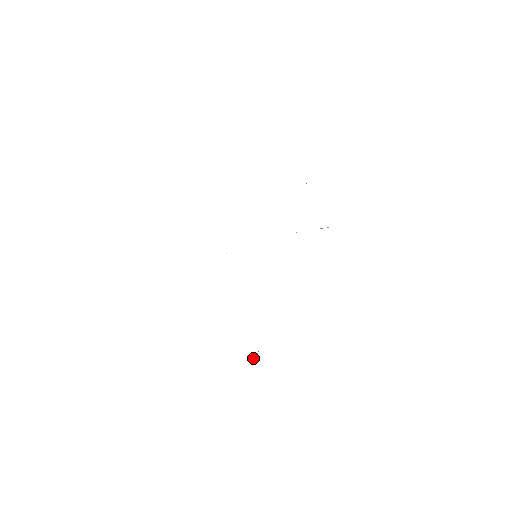
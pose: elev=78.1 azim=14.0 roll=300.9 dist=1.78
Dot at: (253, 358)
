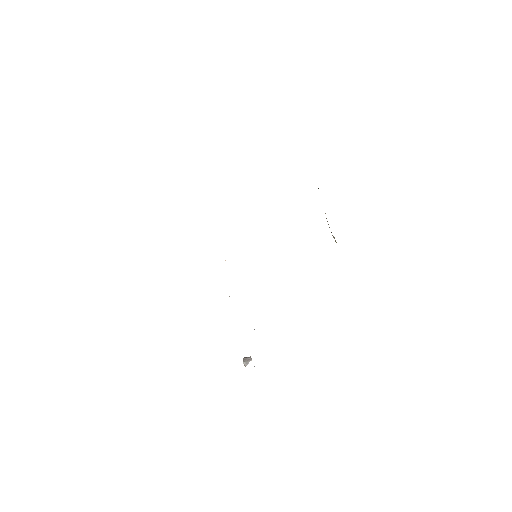
Dot at: (245, 361)
